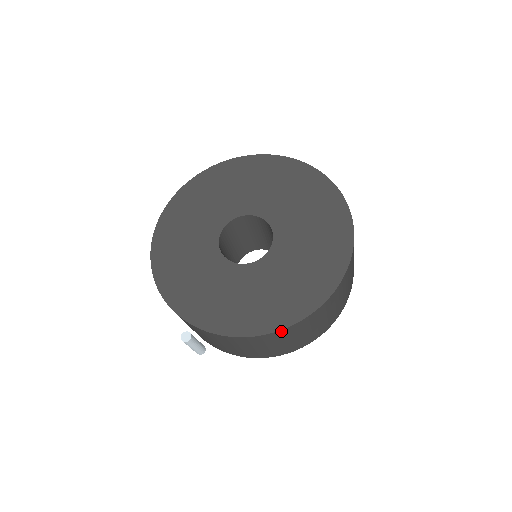
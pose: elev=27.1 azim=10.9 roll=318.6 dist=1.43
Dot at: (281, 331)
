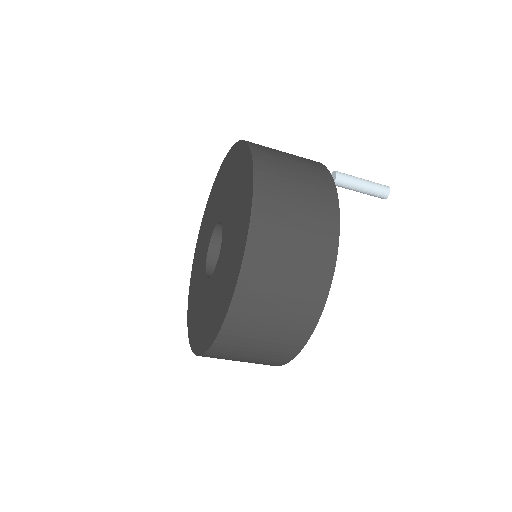
Dot at: (208, 354)
